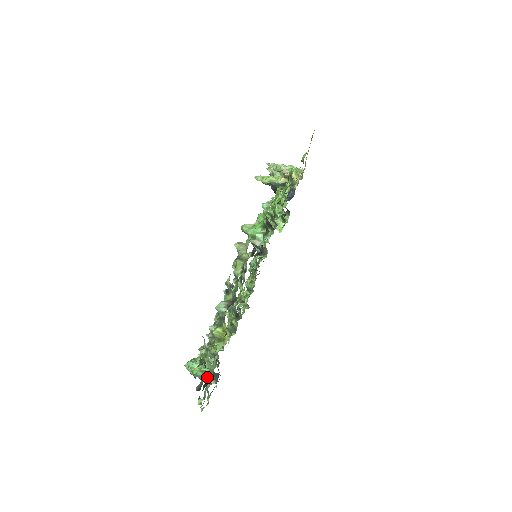
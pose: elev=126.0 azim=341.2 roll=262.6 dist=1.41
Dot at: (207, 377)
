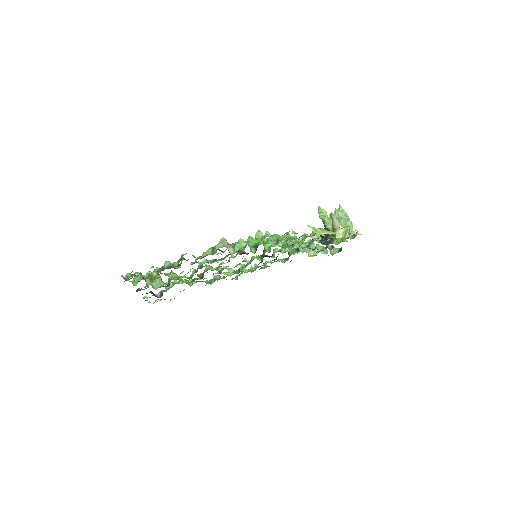
Dot at: (162, 290)
